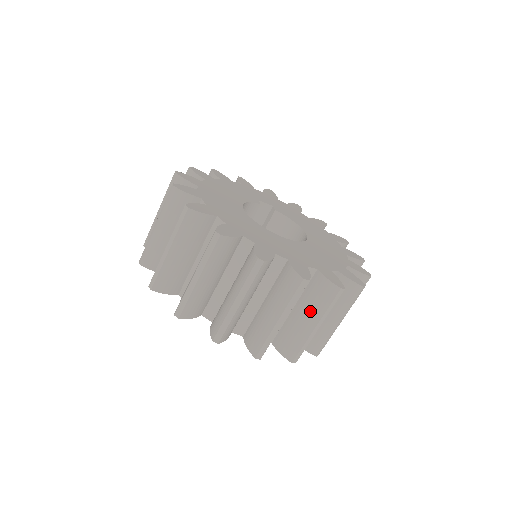
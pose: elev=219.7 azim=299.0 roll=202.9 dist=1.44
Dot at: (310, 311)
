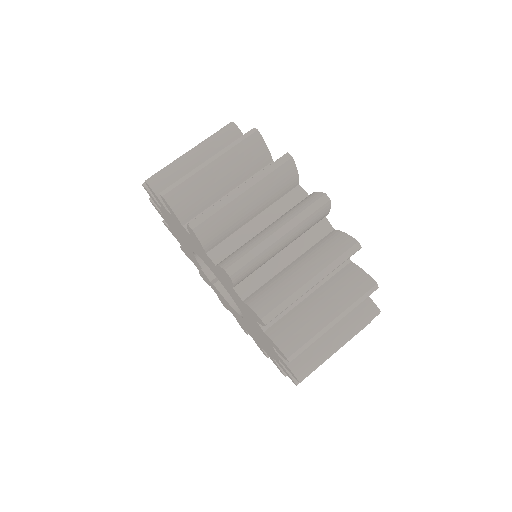
Dot at: (332, 300)
